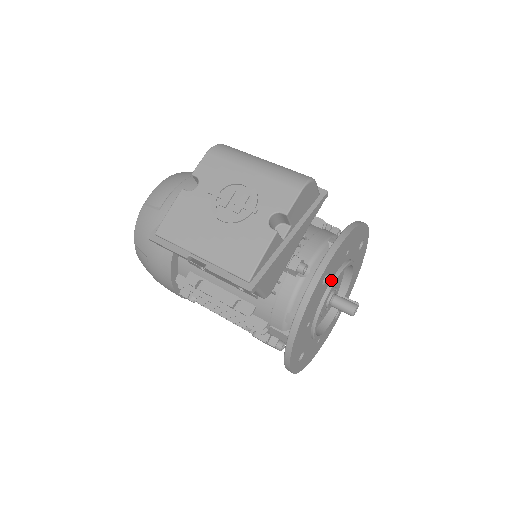
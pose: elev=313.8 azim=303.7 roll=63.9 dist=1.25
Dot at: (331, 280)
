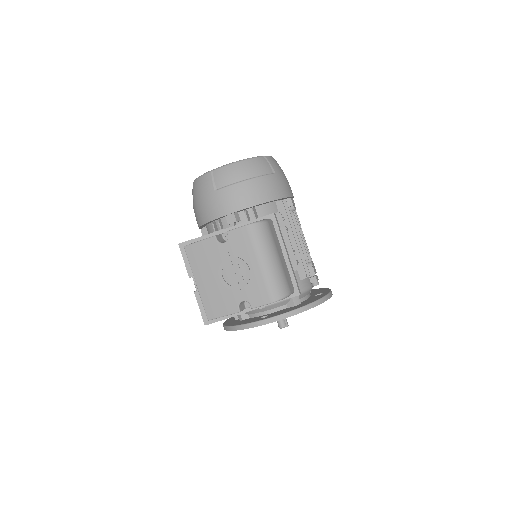
Dot at: occluded
